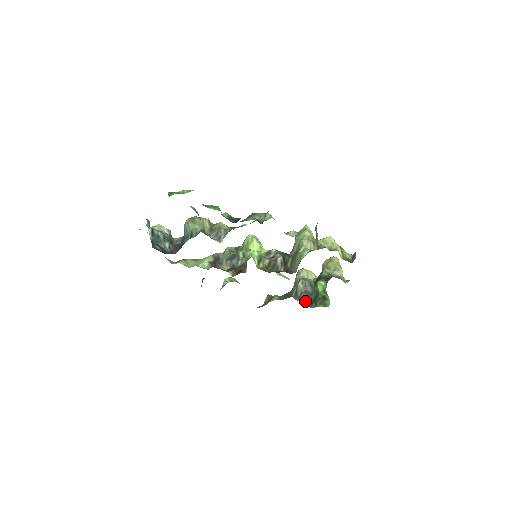
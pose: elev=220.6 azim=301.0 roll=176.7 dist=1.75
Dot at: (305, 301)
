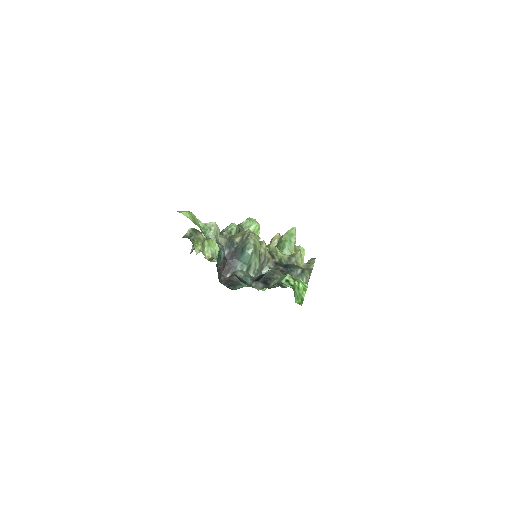
Dot at: occluded
